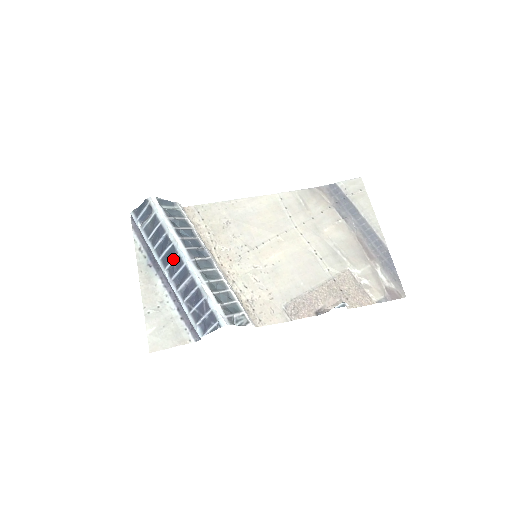
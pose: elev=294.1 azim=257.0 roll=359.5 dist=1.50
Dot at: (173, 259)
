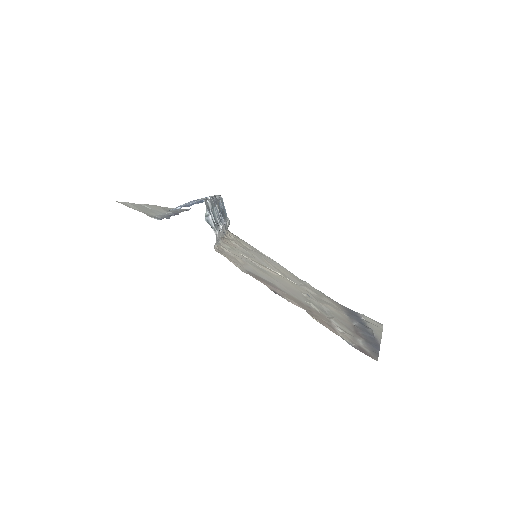
Dot at: occluded
